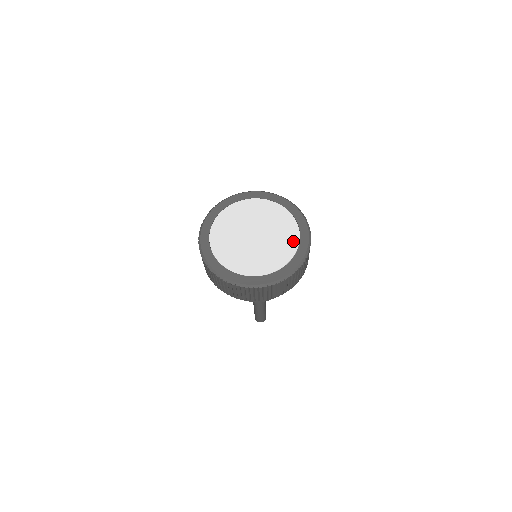
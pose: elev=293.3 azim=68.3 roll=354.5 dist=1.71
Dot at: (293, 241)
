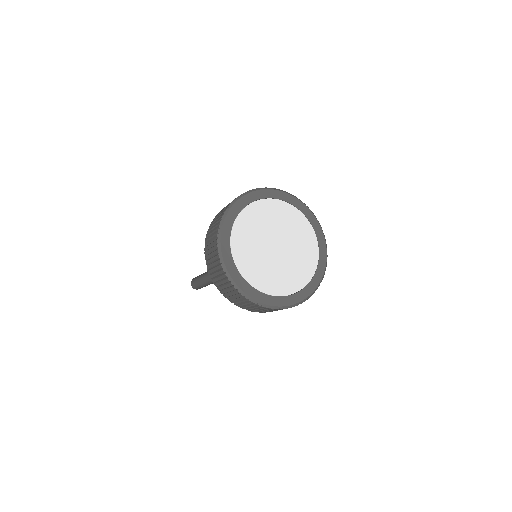
Dot at: (301, 220)
